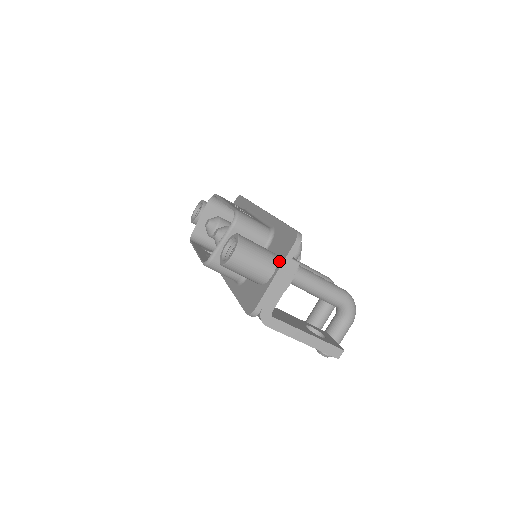
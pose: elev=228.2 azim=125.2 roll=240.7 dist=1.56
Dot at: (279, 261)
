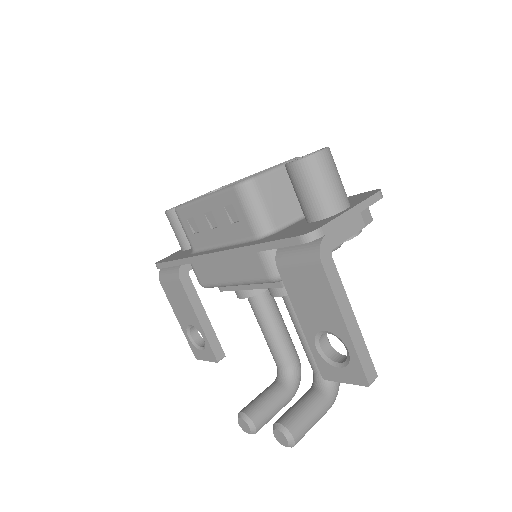
Dot at: (354, 203)
